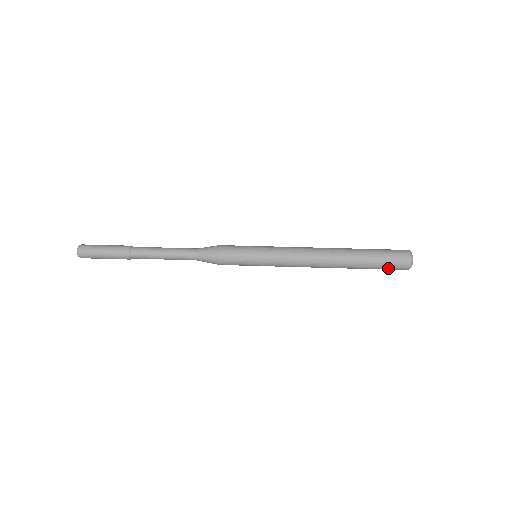
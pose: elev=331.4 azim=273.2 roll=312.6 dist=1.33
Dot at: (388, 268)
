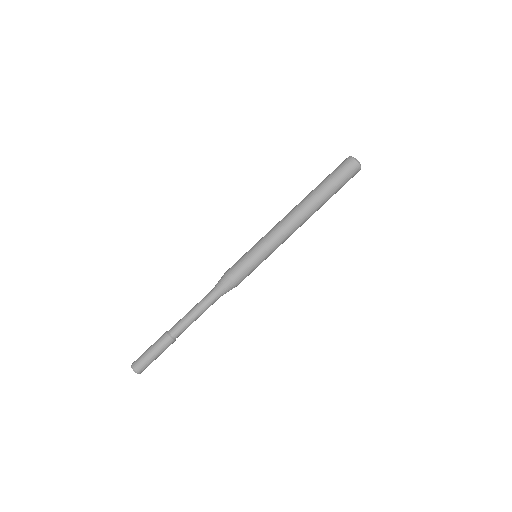
Dot at: occluded
